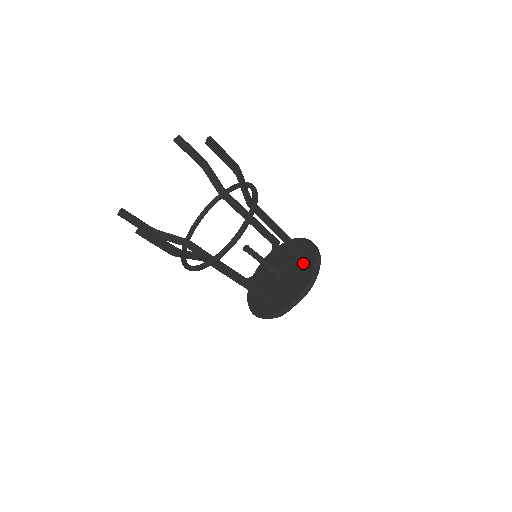
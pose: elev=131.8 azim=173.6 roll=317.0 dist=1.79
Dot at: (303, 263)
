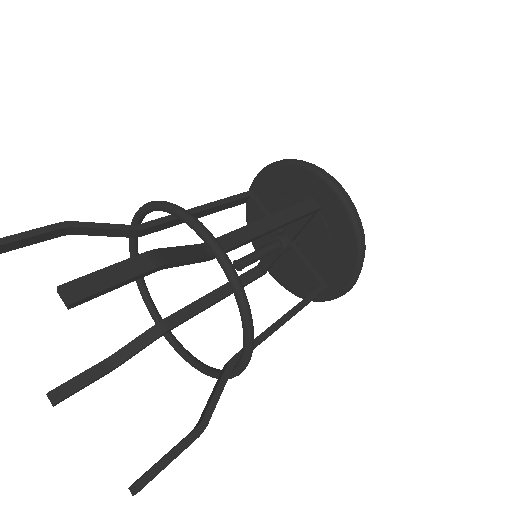
Dot at: occluded
